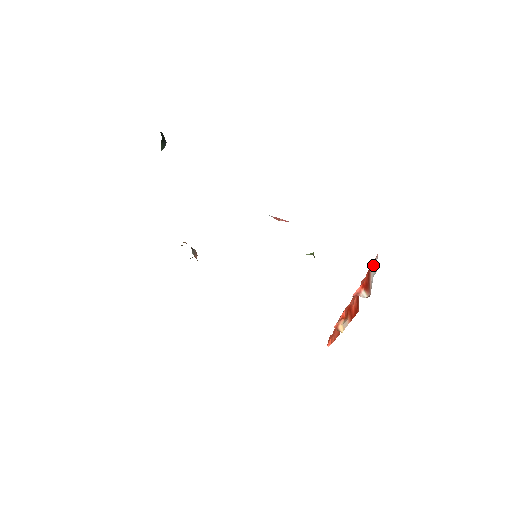
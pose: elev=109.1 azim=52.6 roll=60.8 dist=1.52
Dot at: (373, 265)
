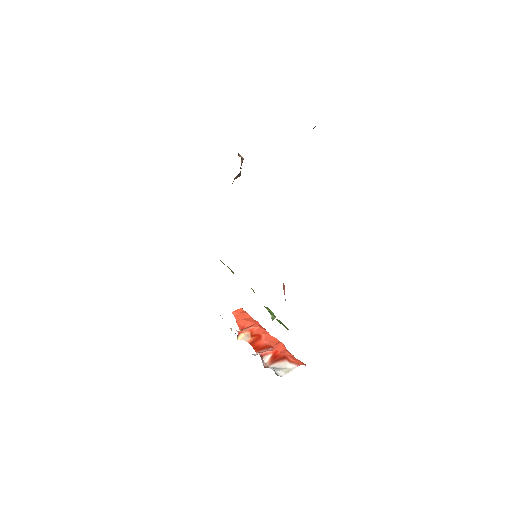
Dot at: (290, 363)
